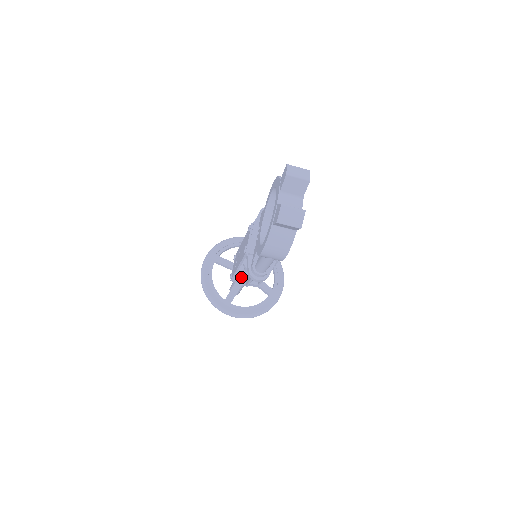
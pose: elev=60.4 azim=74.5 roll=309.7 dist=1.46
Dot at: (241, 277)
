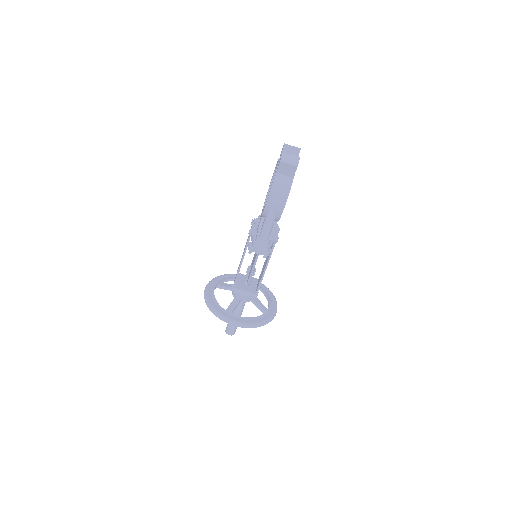
Dot at: (241, 287)
